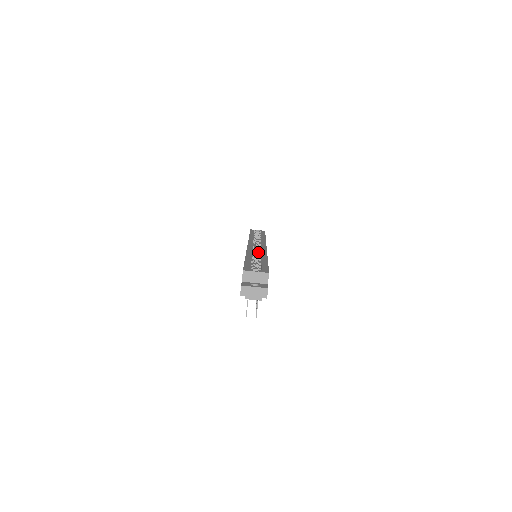
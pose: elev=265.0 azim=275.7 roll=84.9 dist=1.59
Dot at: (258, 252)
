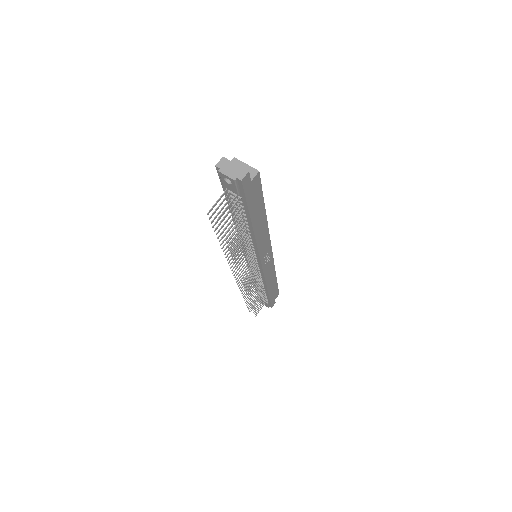
Dot at: occluded
